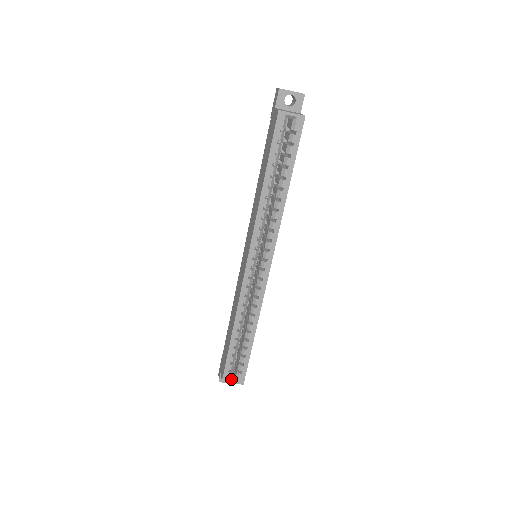
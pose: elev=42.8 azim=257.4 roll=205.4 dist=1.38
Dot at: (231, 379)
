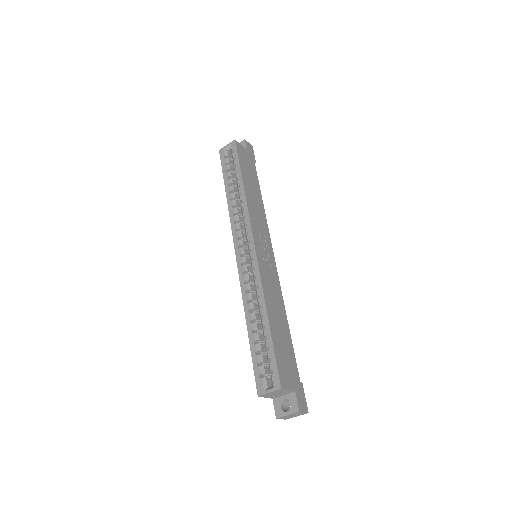
Dot at: (267, 388)
